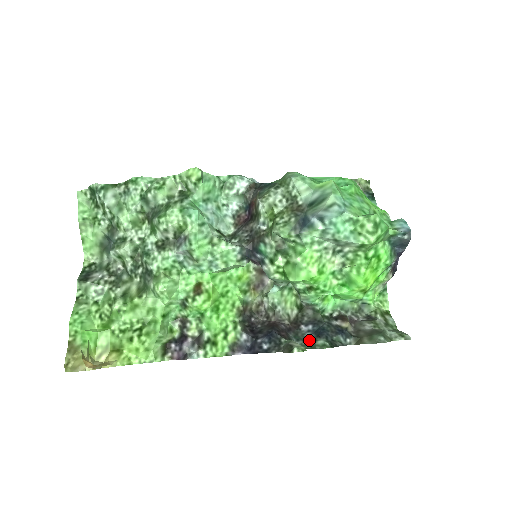
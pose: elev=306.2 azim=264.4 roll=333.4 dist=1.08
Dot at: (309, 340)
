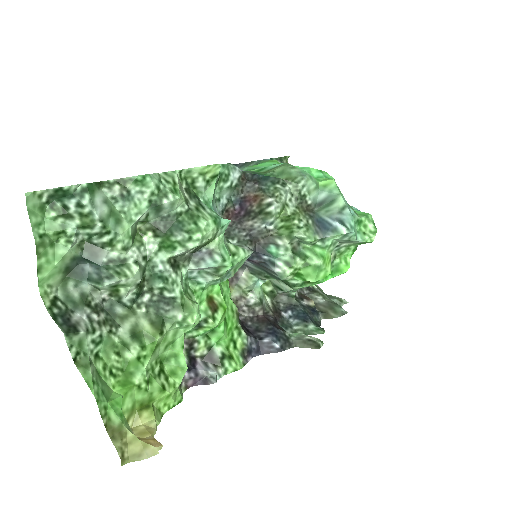
Dot at: (297, 326)
